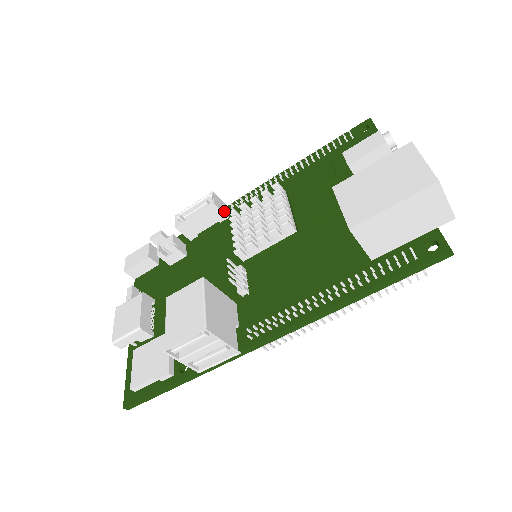
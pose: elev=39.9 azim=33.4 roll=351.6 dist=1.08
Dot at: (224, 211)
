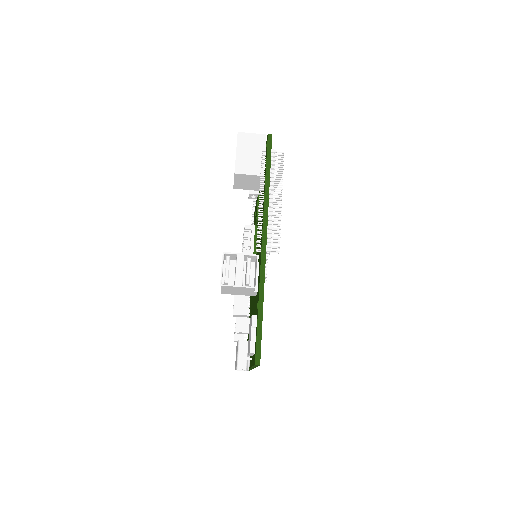
Dot at: occluded
